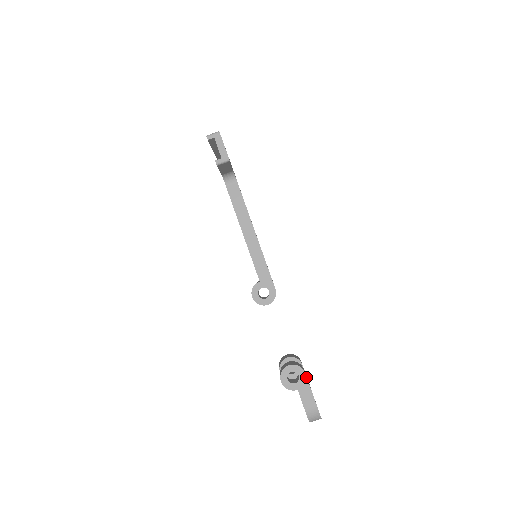
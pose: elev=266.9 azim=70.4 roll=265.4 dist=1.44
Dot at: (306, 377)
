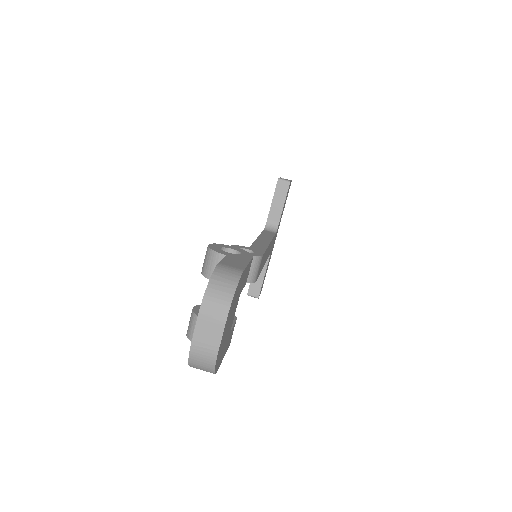
Dot at: (251, 258)
